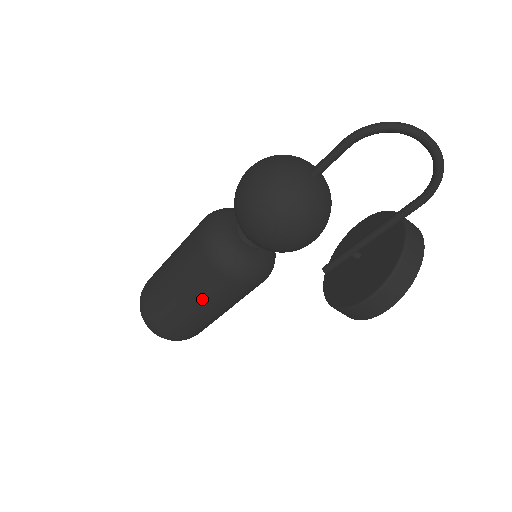
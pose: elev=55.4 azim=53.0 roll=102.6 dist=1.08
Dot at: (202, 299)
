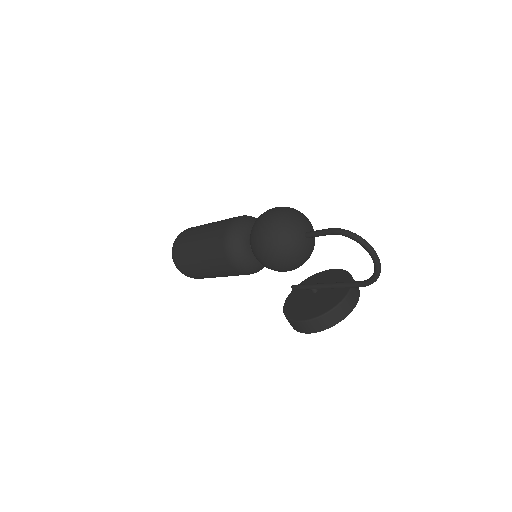
Dot at: (210, 264)
